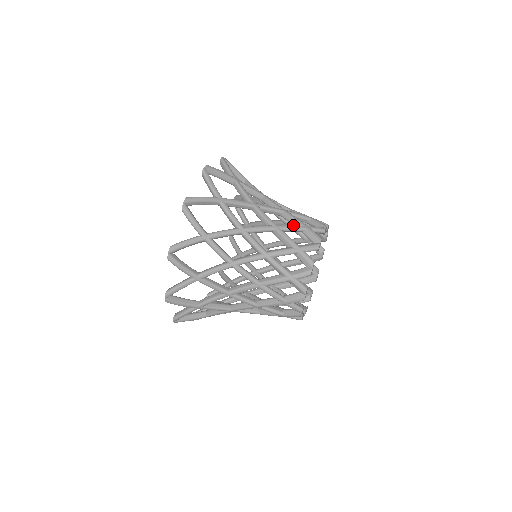
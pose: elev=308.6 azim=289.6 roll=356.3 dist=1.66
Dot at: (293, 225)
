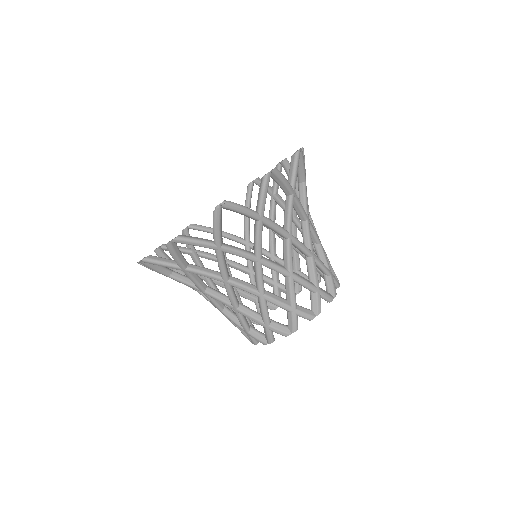
Dot at: (308, 282)
